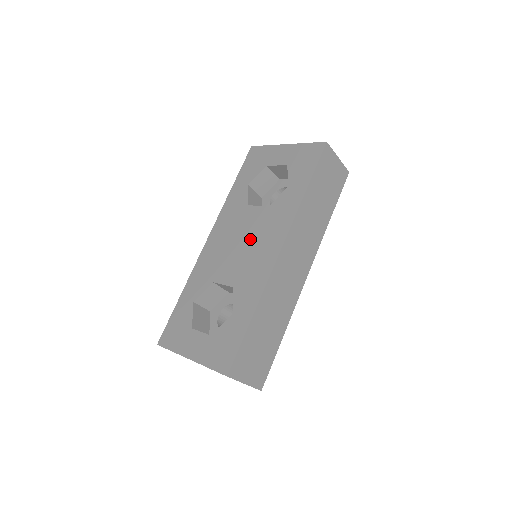
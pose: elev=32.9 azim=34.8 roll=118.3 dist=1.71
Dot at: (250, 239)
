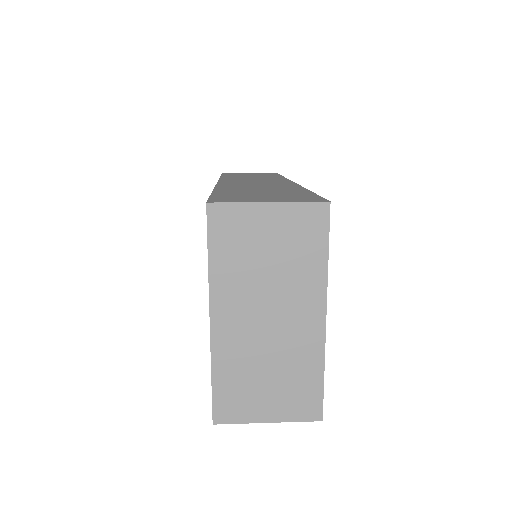
Dot at: occluded
